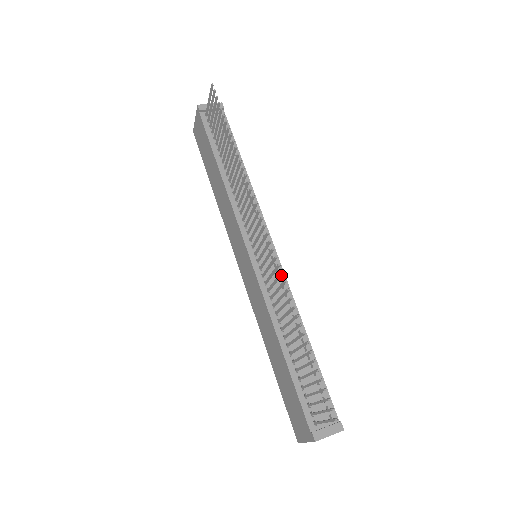
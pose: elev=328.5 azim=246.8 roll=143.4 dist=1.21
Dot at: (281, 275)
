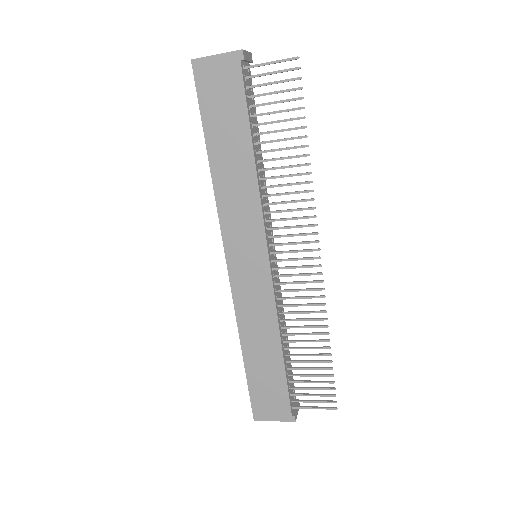
Dot at: (321, 297)
